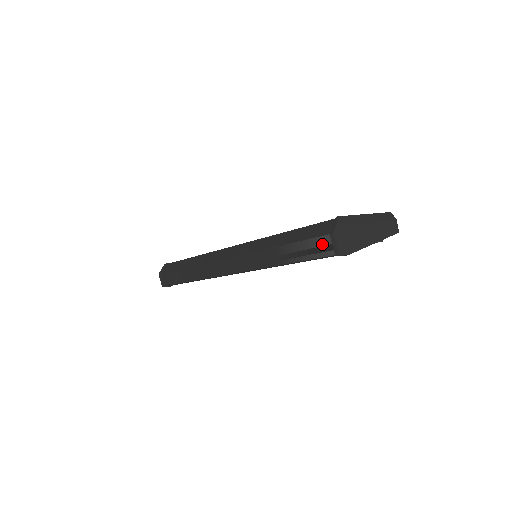
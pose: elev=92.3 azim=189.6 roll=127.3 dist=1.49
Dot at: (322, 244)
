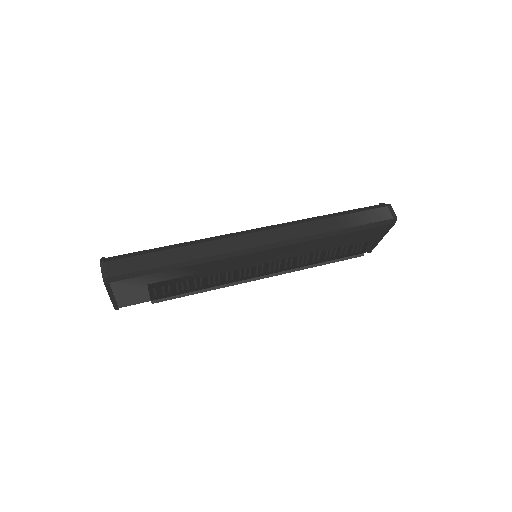
Dot at: (381, 212)
